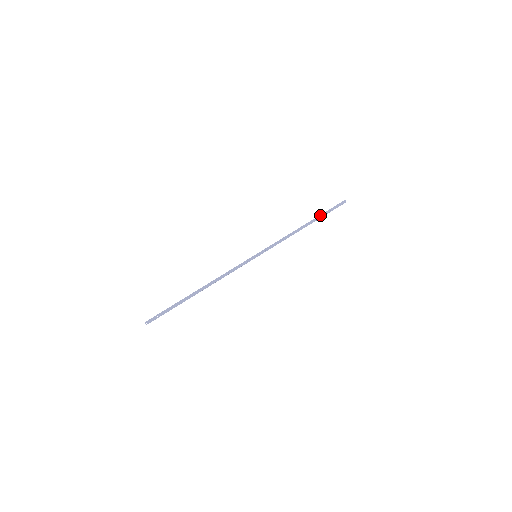
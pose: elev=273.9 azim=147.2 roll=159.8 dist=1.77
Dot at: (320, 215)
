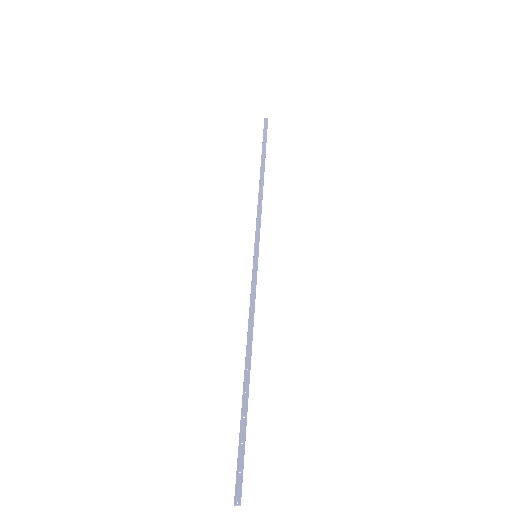
Dot at: (262, 152)
